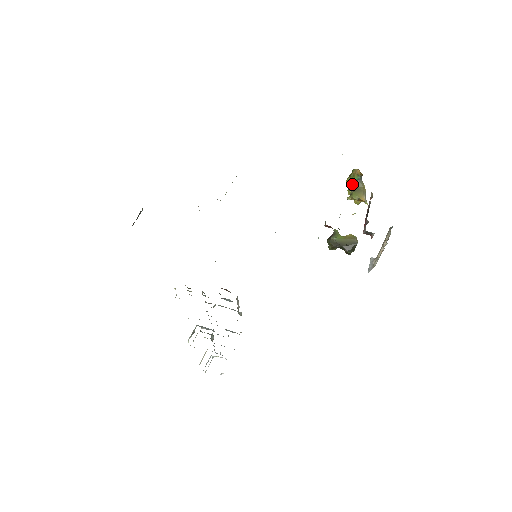
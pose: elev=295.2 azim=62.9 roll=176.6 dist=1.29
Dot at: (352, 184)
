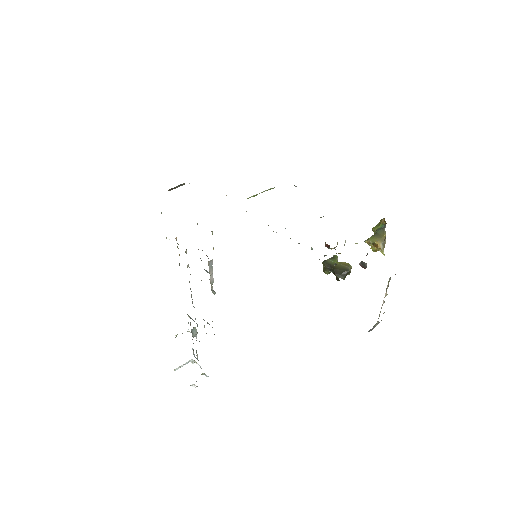
Dot at: (375, 231)
